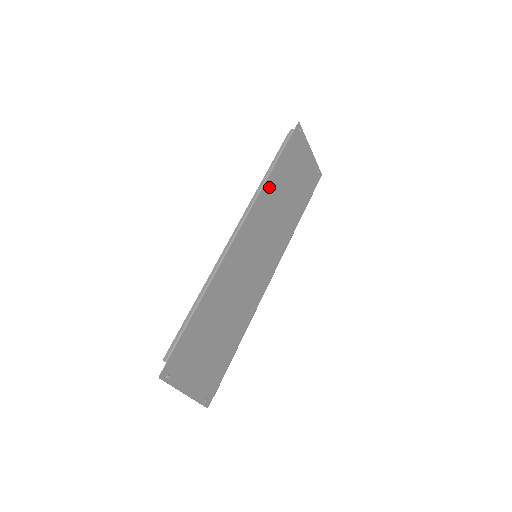
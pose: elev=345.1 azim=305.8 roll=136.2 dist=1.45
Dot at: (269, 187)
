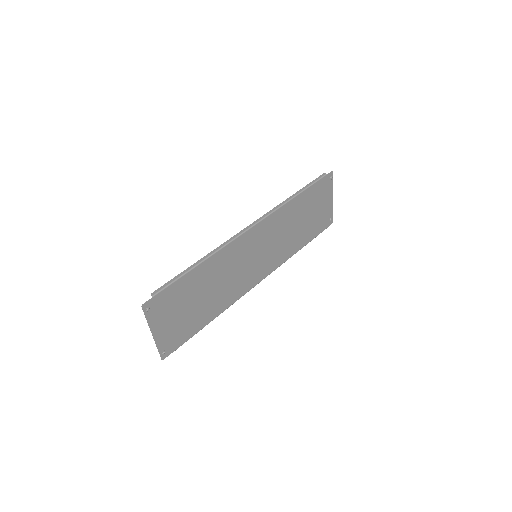
Dot at: (290, 207)
